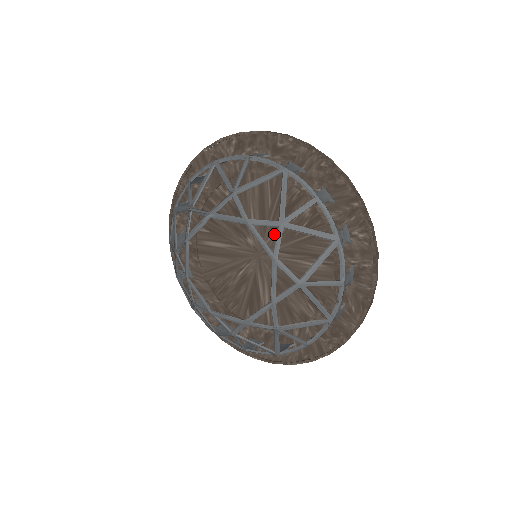
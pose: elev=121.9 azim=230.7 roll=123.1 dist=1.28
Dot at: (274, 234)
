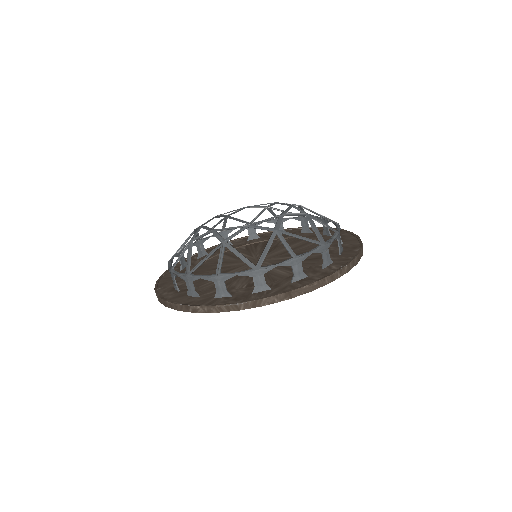
Dot at: (282, 257)
